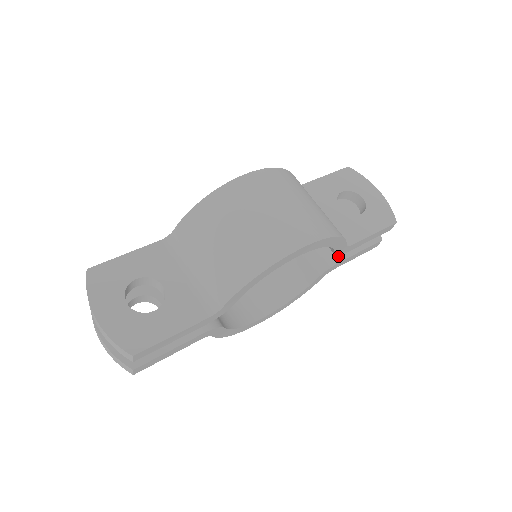
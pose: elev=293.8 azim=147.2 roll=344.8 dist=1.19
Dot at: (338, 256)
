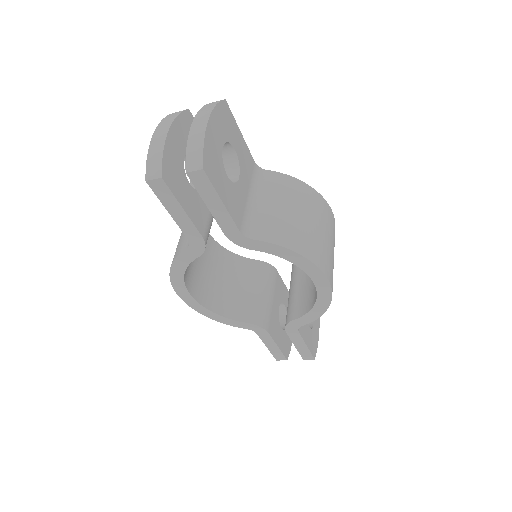
Dot at: (271, 330)
